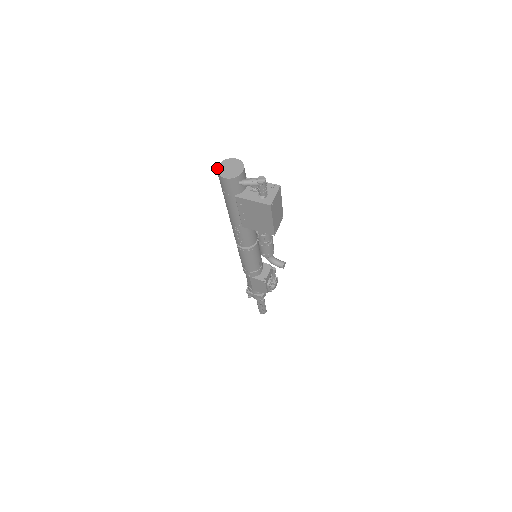
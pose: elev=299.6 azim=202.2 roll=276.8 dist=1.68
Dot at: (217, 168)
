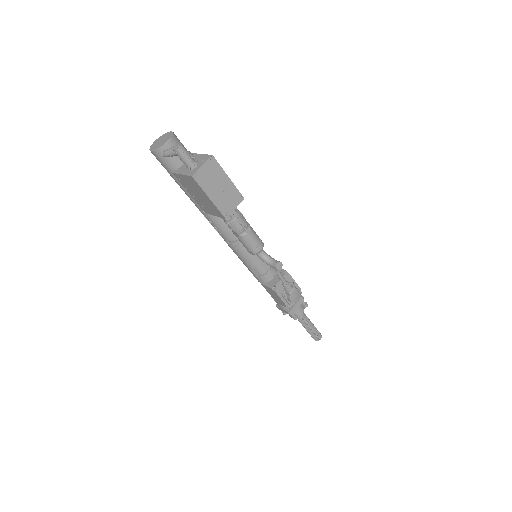
Dot at: occluded
